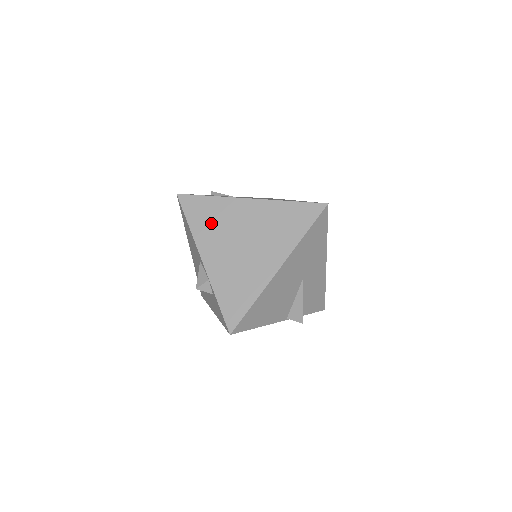
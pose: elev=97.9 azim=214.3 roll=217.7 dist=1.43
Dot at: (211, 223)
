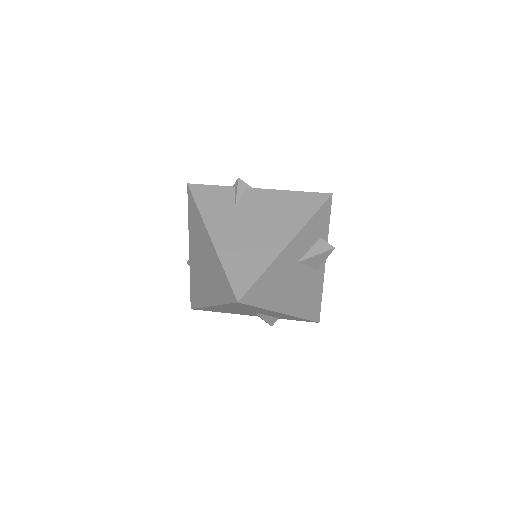
Dot at: (195, 230)
